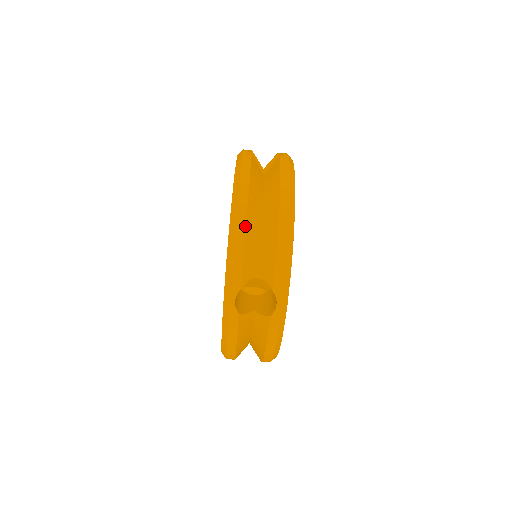
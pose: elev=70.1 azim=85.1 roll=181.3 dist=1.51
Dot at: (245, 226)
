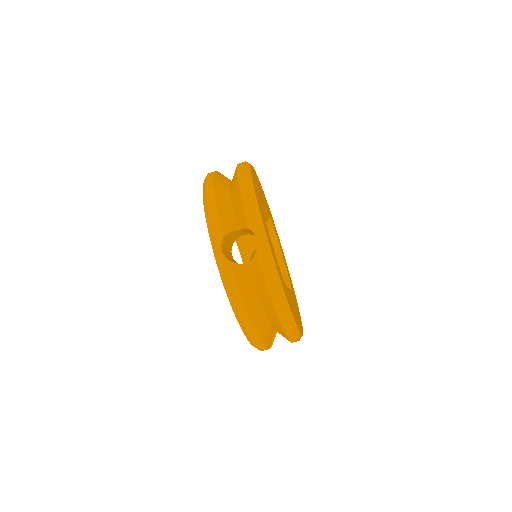
Dot at: (213, 194)
